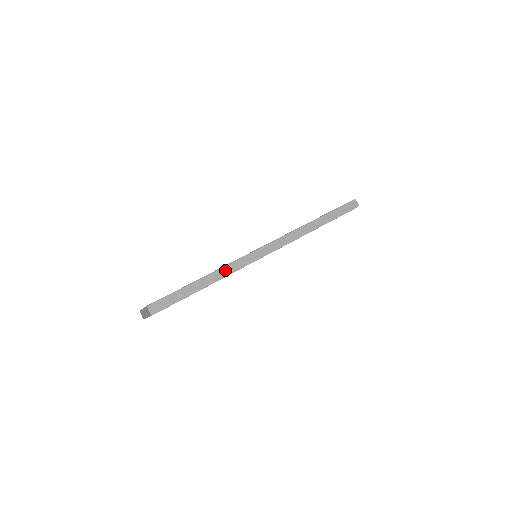
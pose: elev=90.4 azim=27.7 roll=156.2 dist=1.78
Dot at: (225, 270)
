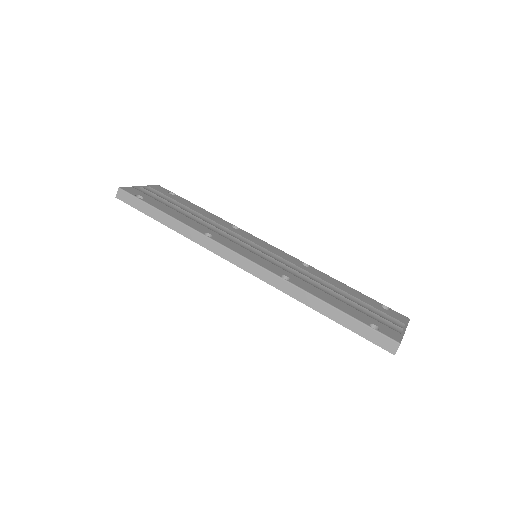
Dot at: (192, 233)
